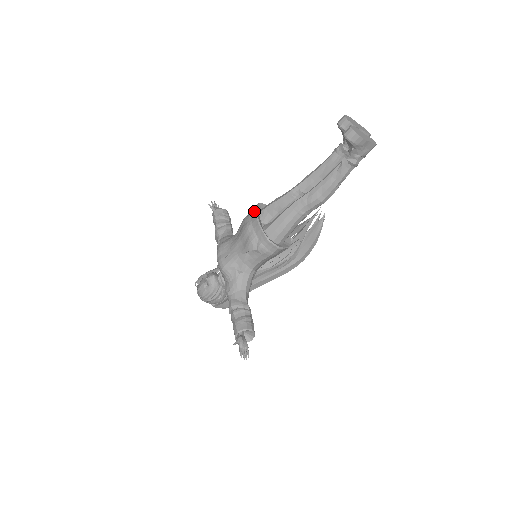
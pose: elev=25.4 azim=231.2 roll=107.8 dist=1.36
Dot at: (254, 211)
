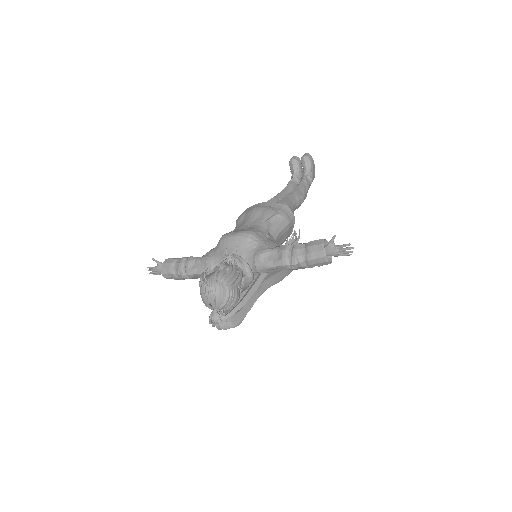
Dot at: (249, 207)
